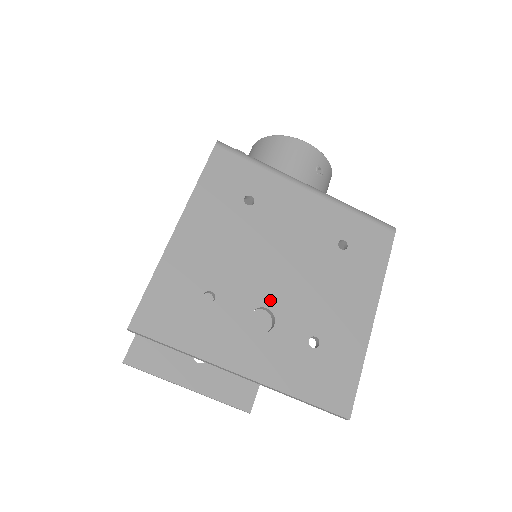
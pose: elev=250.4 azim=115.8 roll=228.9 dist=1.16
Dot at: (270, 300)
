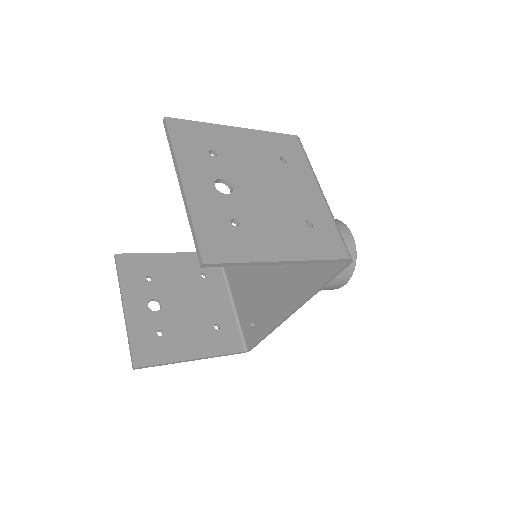
Dot at: (239, 187)
